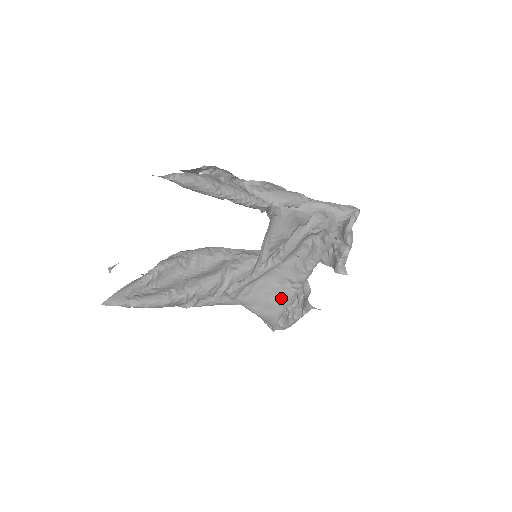
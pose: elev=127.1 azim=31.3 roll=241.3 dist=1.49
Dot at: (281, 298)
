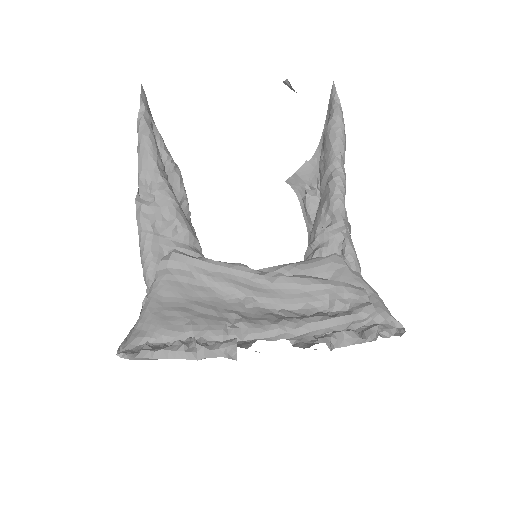
Dot at: (201, 322)
